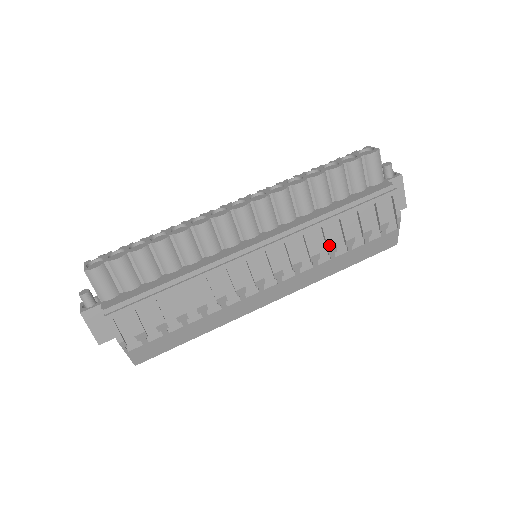
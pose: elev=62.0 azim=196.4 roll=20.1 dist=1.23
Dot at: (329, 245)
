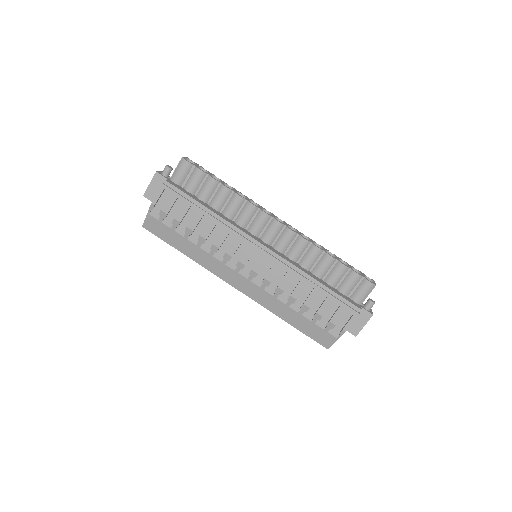
Dot at: (293, 294)
